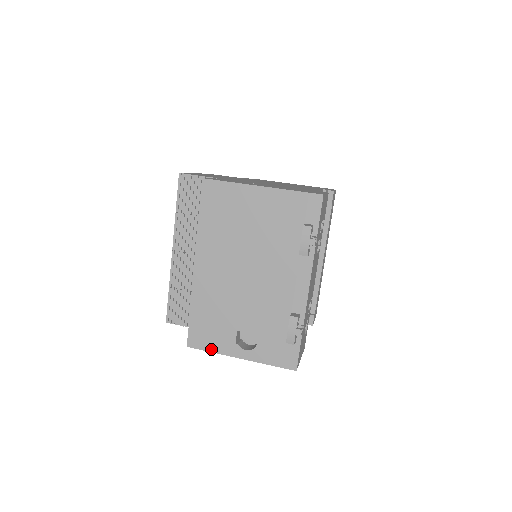
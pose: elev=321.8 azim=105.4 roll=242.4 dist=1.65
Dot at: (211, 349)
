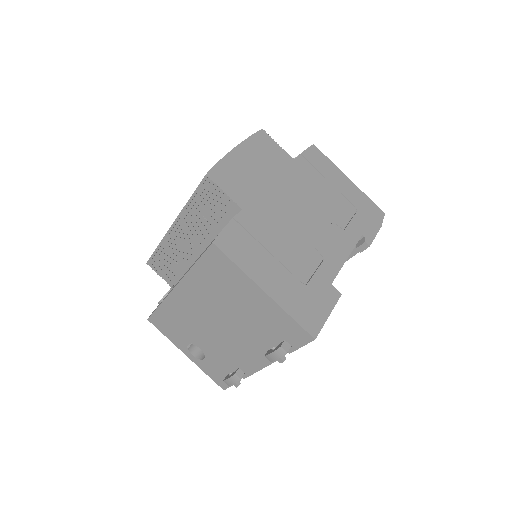
Dot at: (166, 335)
